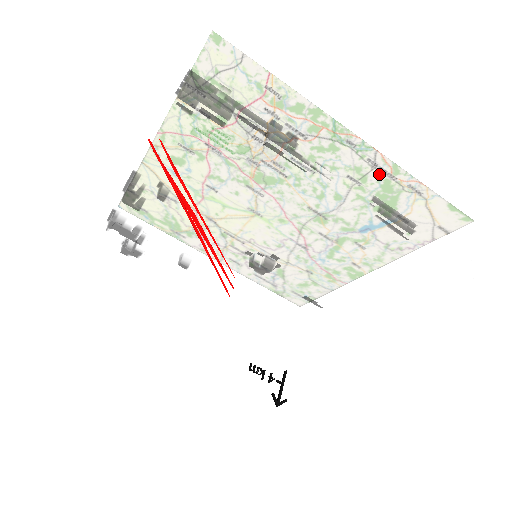
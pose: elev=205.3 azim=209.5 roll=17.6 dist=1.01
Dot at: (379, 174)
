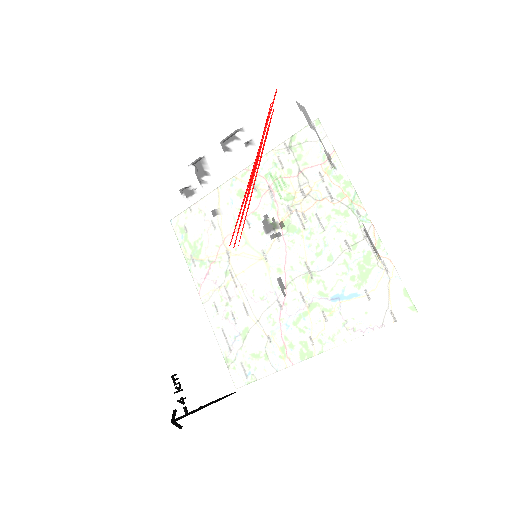
Dot at: occluded
